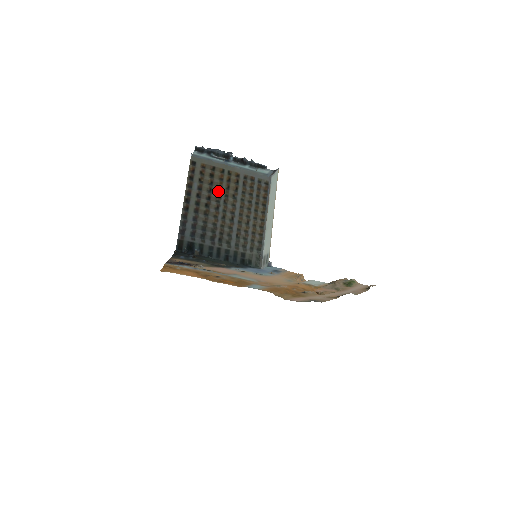
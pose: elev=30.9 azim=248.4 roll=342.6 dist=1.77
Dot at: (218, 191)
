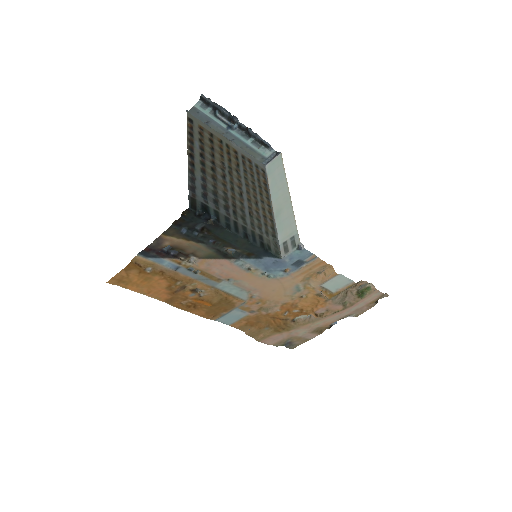
Dot at: (221, 159)
